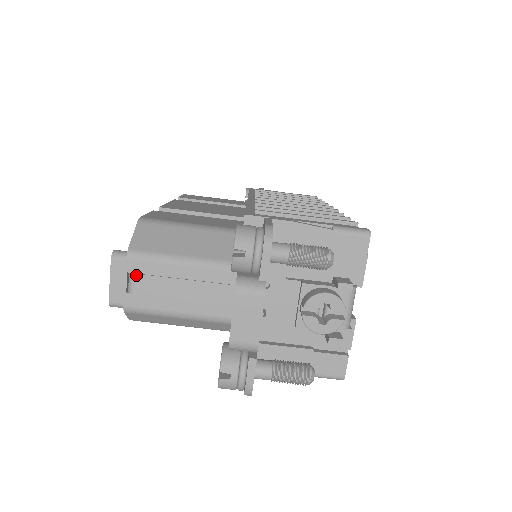
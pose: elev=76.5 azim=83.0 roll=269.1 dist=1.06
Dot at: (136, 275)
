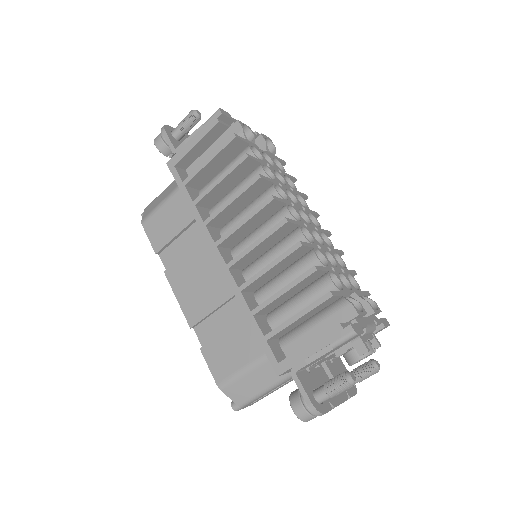
Dot at: occluded
